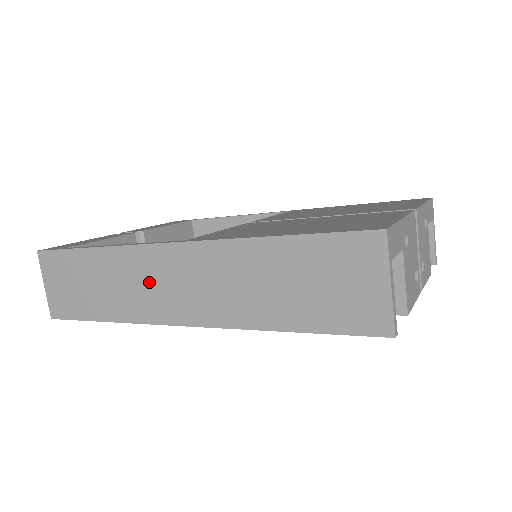
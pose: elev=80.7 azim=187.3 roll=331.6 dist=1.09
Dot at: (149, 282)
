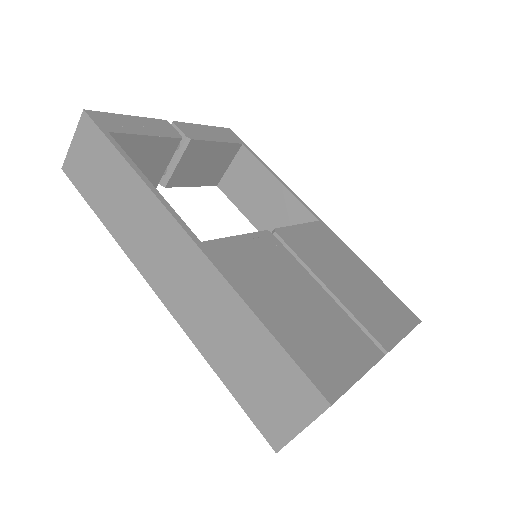
Dot at: (152, 237)
